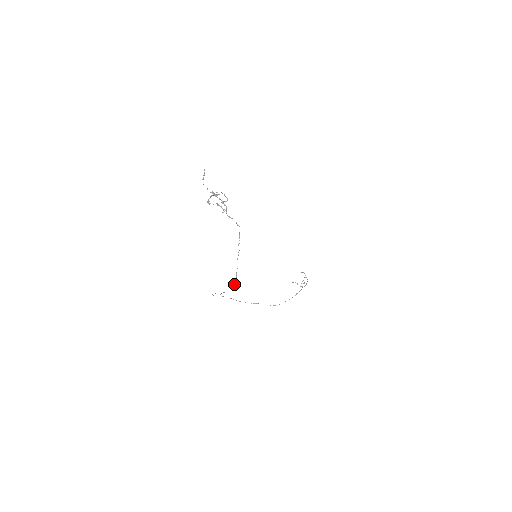
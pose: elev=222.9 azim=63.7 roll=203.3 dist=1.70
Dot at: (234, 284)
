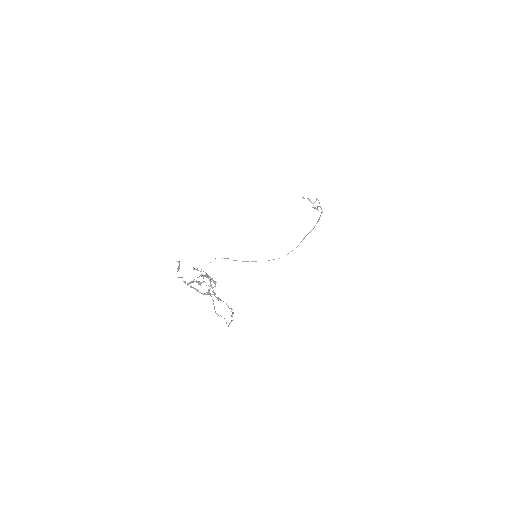
Dot at: (226, 323)
